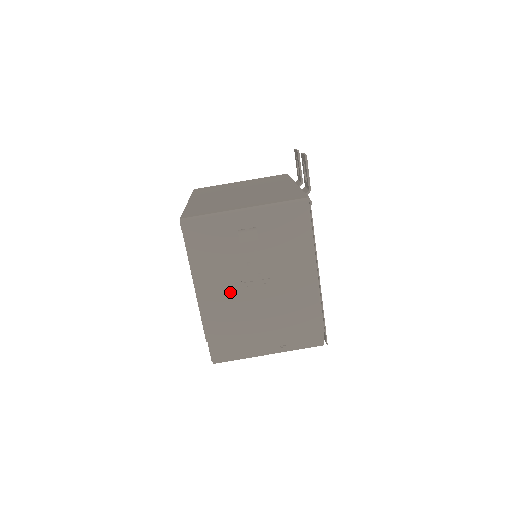
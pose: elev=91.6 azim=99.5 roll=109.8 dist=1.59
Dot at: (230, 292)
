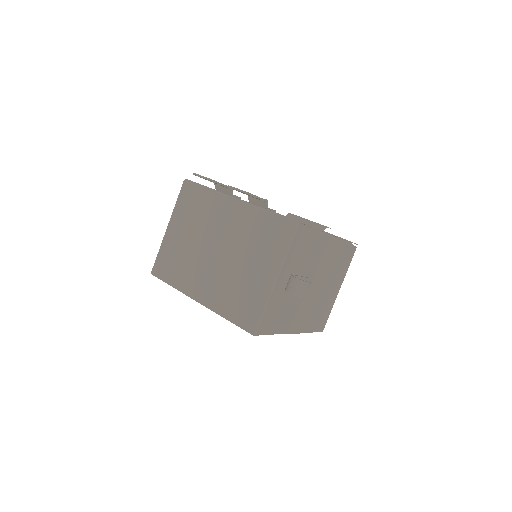
Dot at: (304, 308)
